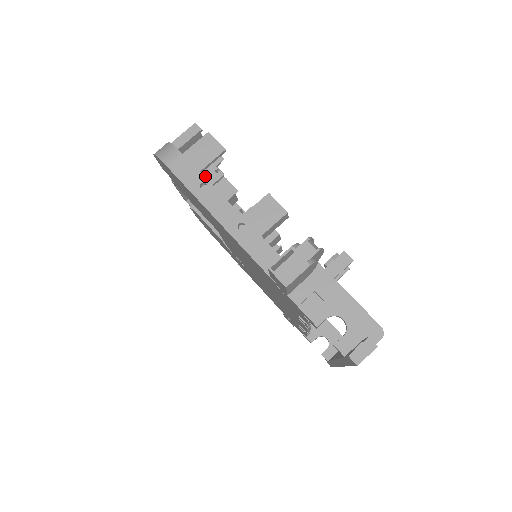
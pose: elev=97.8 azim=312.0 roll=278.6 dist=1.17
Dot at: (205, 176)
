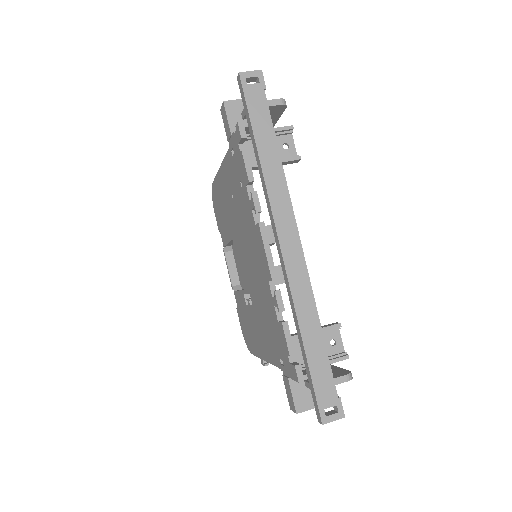
Dot at: occluded
